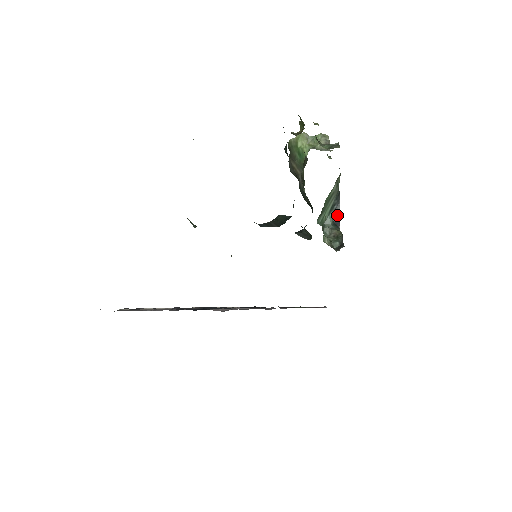
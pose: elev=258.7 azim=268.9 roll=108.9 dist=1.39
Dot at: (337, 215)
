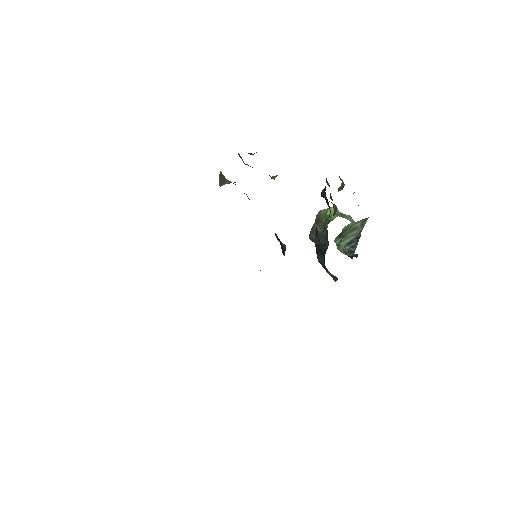
Dot at: (353, 251)
